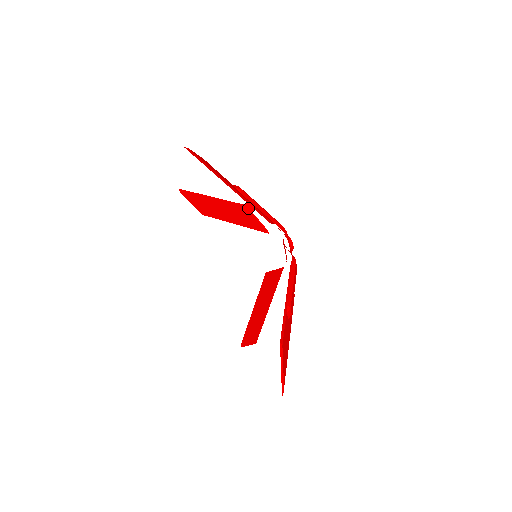
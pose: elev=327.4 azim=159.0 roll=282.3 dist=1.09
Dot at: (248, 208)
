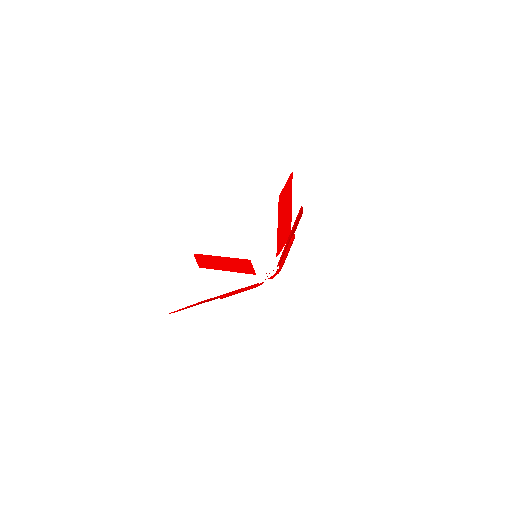
Dot at: occluded
